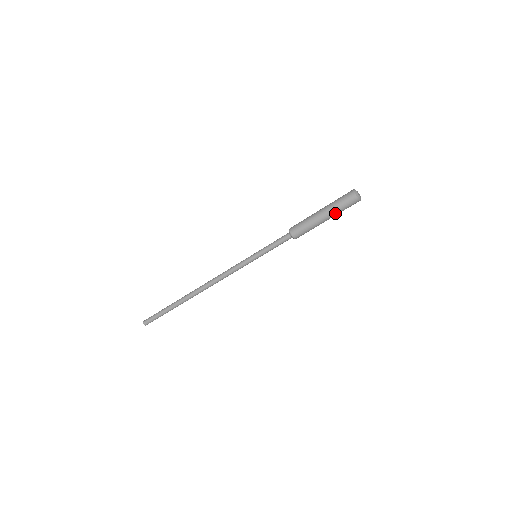
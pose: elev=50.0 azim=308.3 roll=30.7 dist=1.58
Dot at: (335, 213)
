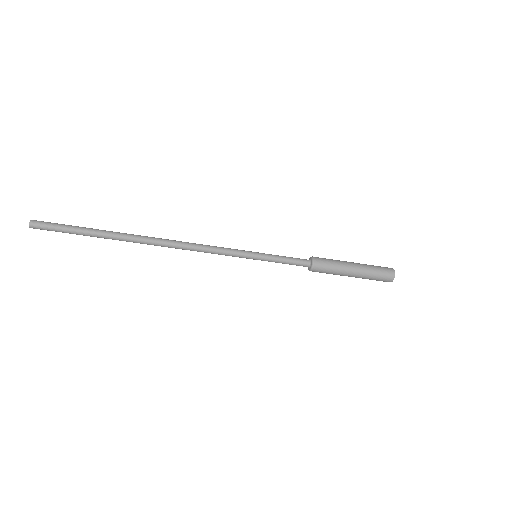
Dot at: occluded
